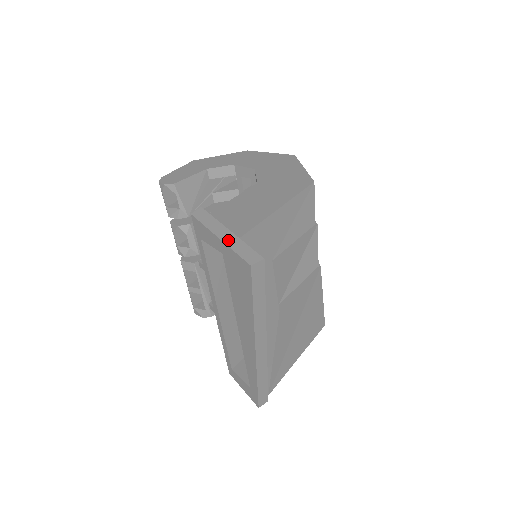
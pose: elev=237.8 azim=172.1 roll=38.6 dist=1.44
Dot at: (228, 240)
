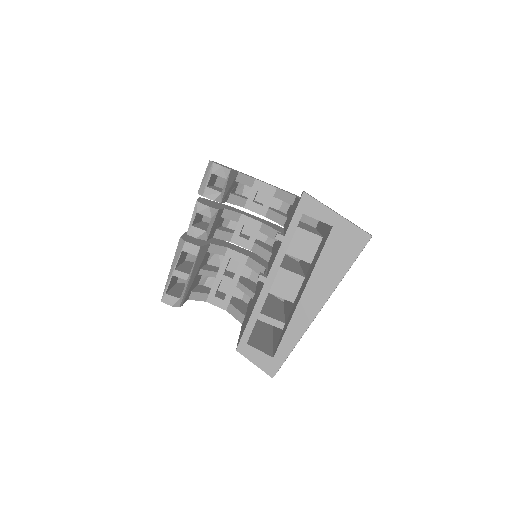
Dot at: occluded
